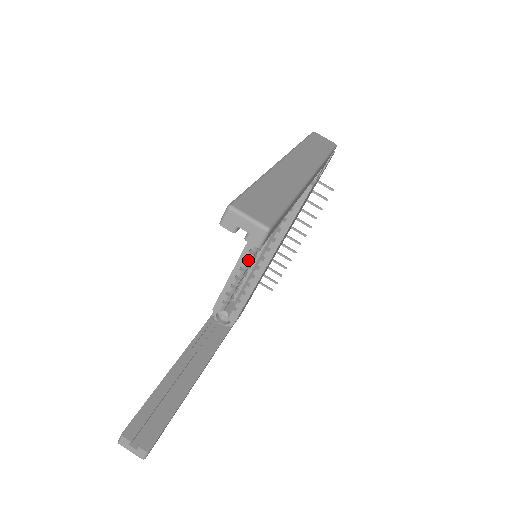
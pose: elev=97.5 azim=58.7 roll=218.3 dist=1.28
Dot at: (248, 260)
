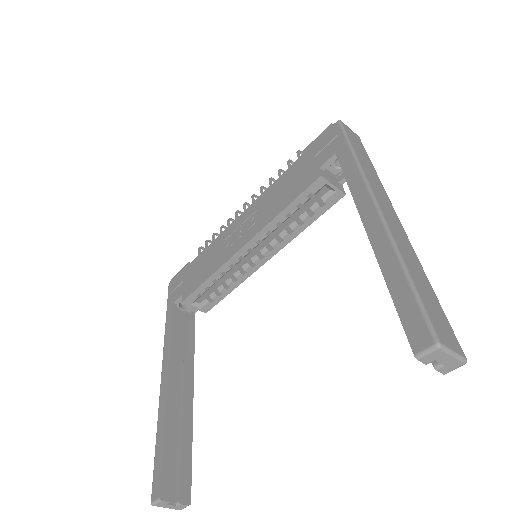
Dot at: (240, 256)
